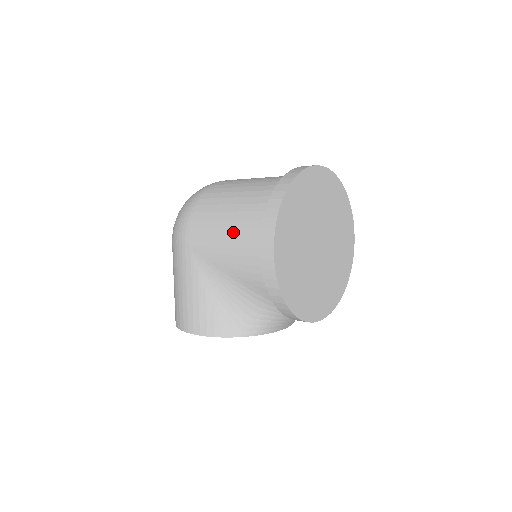
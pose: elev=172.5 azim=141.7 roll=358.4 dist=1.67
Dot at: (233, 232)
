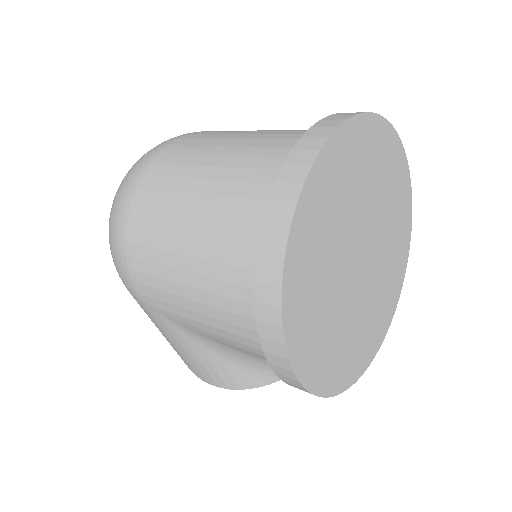
Dot at: (209, 311)
